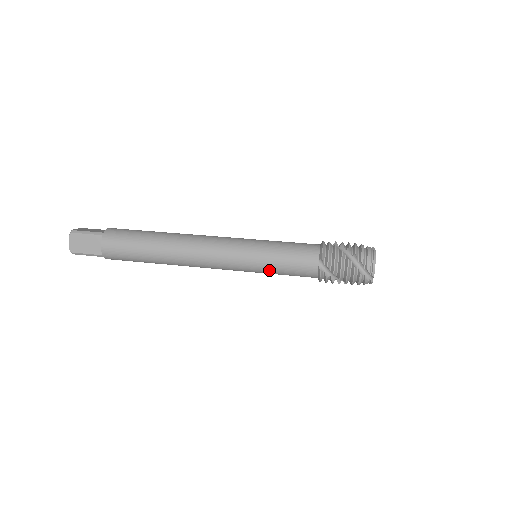
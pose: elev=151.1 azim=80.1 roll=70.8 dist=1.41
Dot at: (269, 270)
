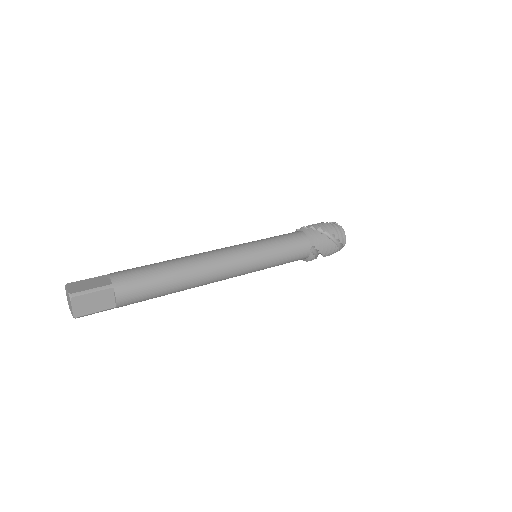
Dot at: (274, 266)
